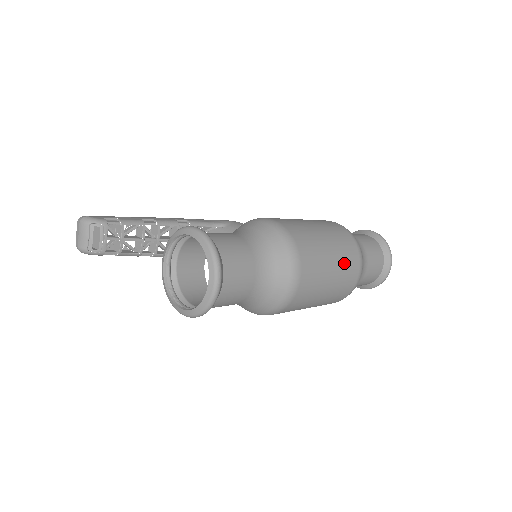
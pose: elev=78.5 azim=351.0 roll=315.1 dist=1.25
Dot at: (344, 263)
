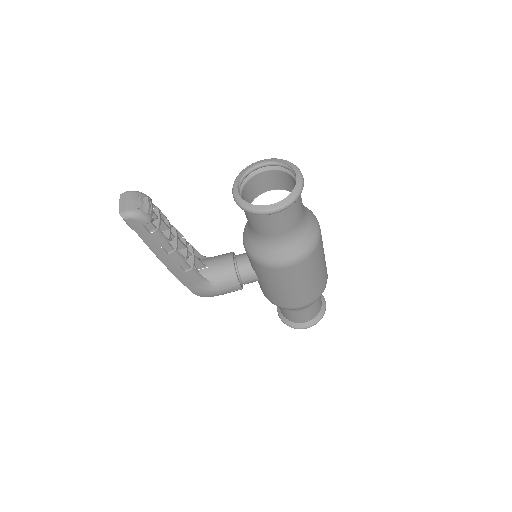
Dot at: occluded
